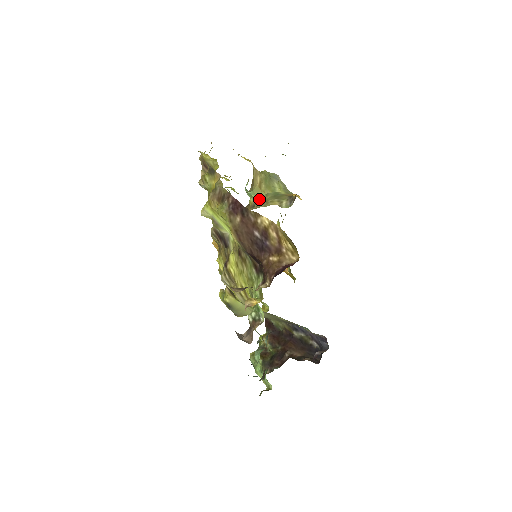
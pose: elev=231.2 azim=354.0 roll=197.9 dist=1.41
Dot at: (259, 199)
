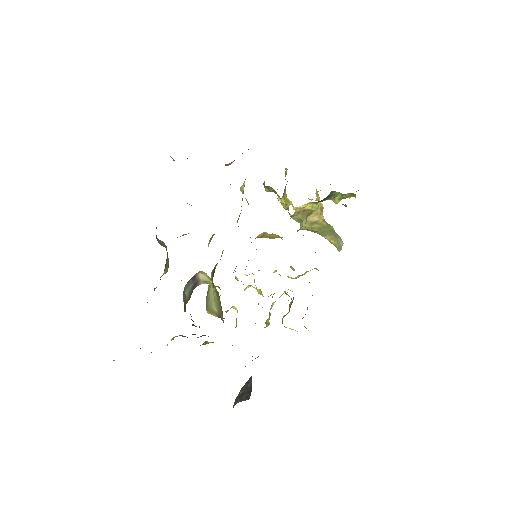
Dot at: (302, 229)
